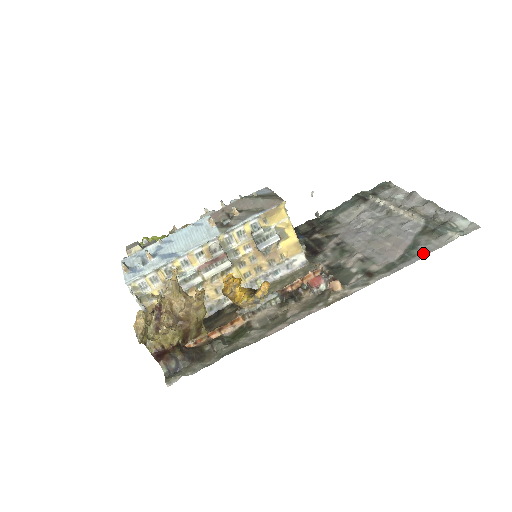
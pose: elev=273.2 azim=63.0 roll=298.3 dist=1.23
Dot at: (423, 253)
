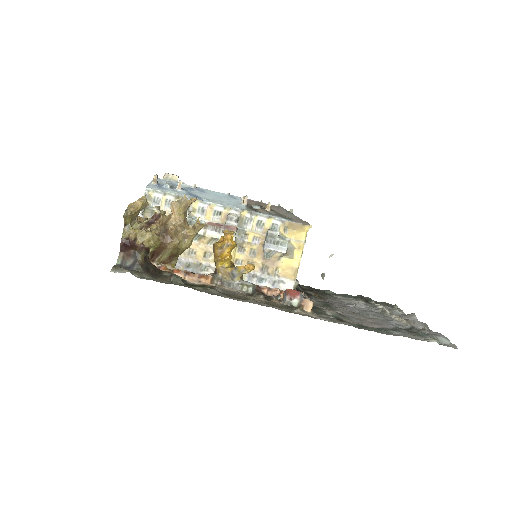
Dot at: (397, 334)
